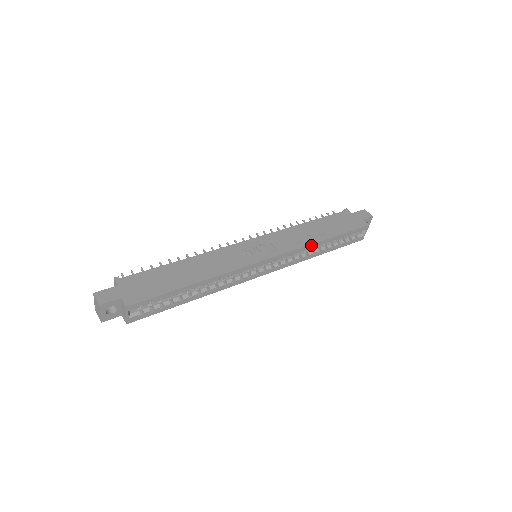
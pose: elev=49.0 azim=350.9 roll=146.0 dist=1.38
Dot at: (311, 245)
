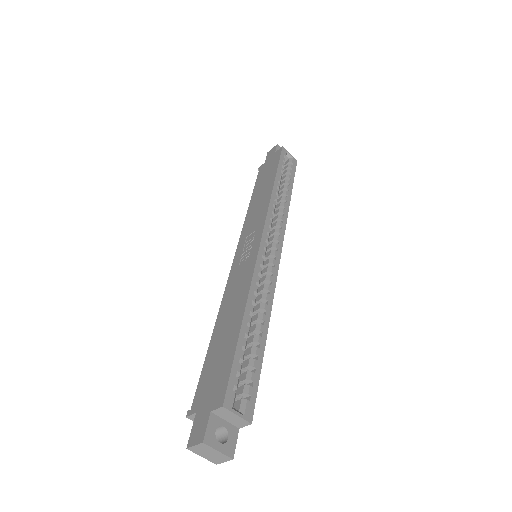
Dot at: (272, 197)
